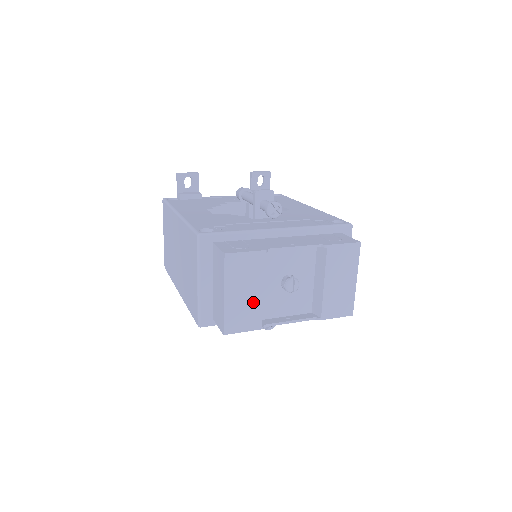
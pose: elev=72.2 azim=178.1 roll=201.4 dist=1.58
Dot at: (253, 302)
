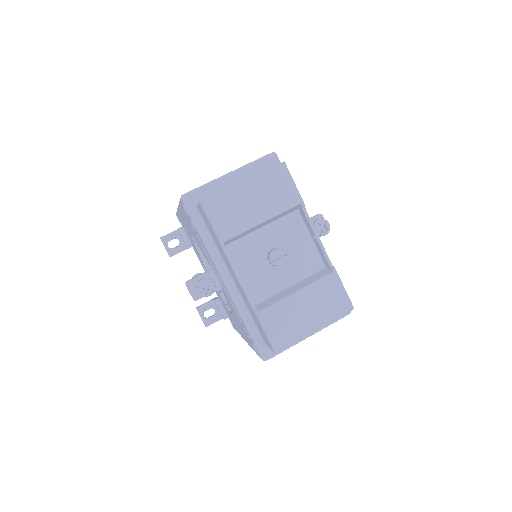
Dot at: (247, 218)
